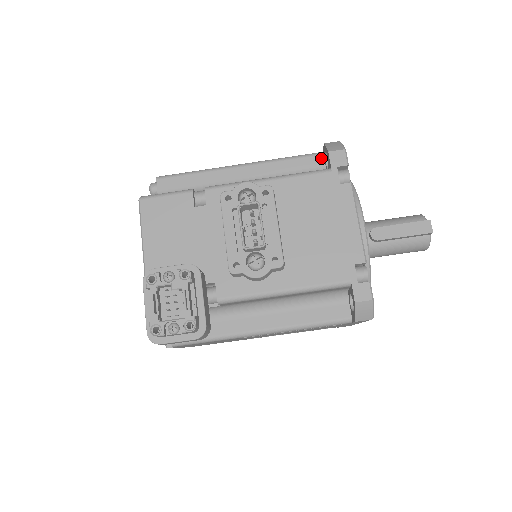
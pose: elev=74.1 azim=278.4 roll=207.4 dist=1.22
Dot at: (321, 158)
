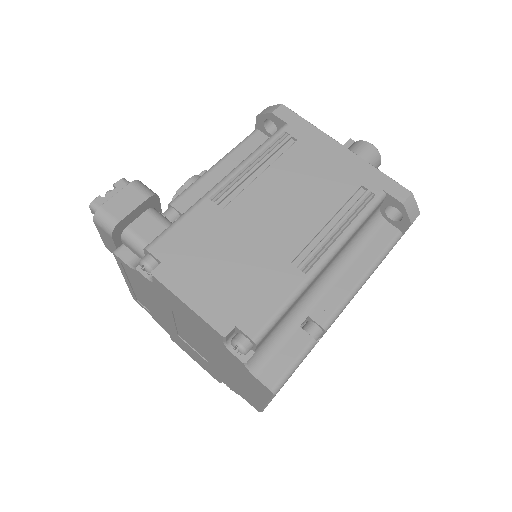
Dot at: occluded
